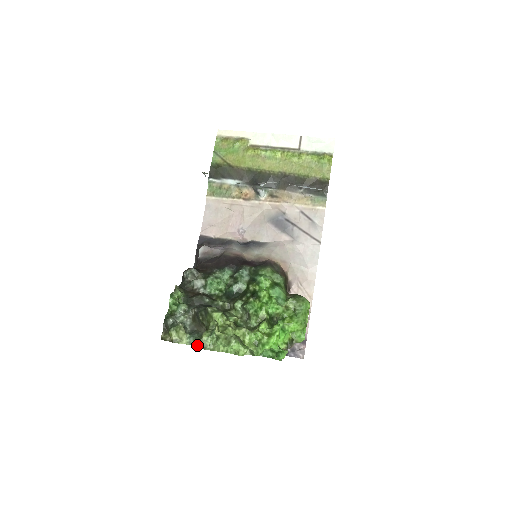
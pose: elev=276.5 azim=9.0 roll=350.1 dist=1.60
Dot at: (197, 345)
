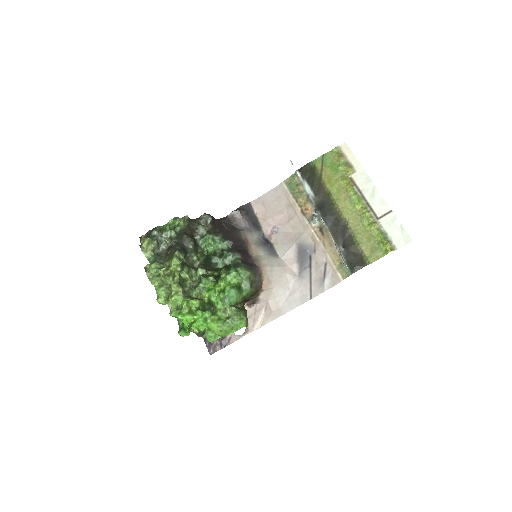
Dot at: occluded
